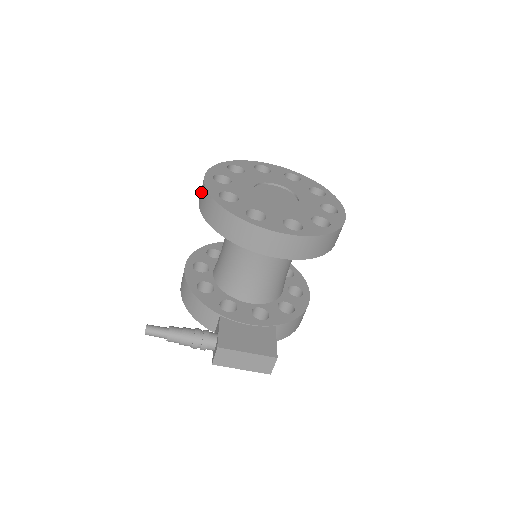
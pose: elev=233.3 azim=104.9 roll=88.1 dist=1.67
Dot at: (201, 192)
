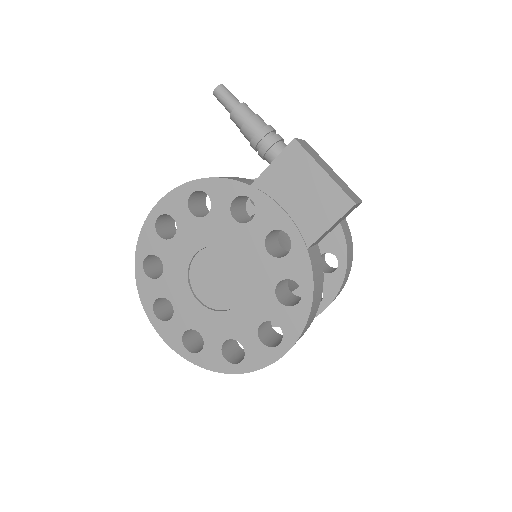
Dot at: occluded
